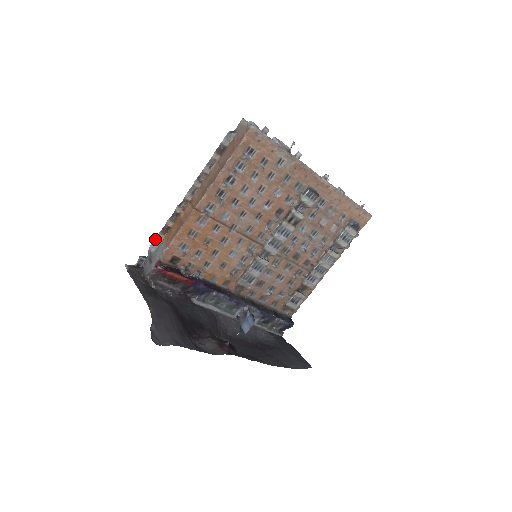
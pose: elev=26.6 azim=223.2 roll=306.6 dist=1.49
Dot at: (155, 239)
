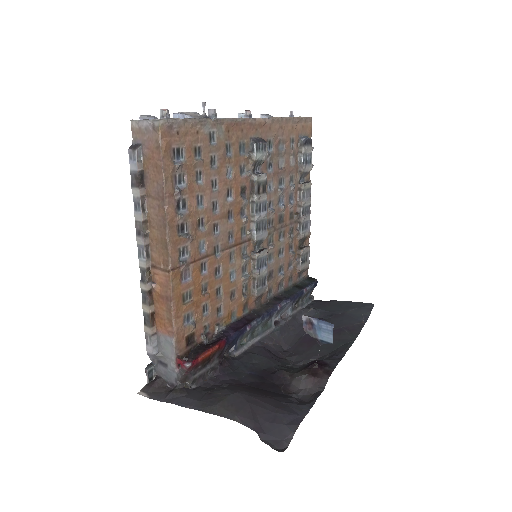
Dot at: (146, 338)
